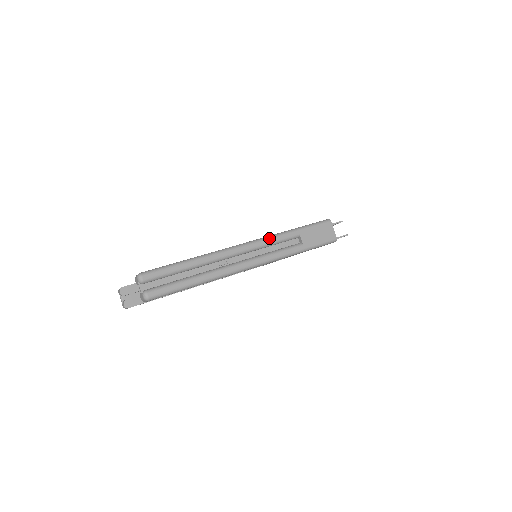
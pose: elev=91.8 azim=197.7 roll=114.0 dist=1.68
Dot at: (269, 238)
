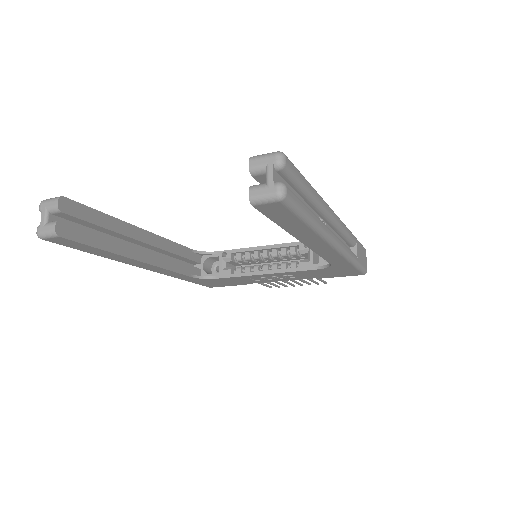
Dot at: occluded
